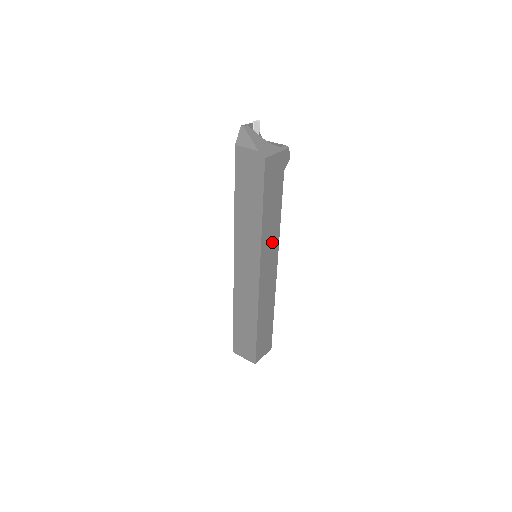
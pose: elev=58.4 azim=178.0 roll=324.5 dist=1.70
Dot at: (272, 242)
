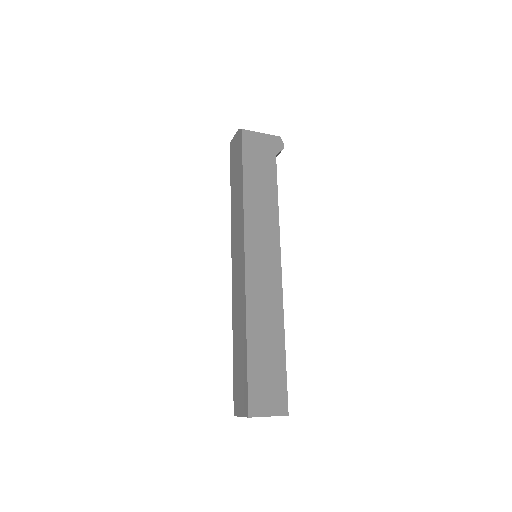
Dot at: (266, 227)
